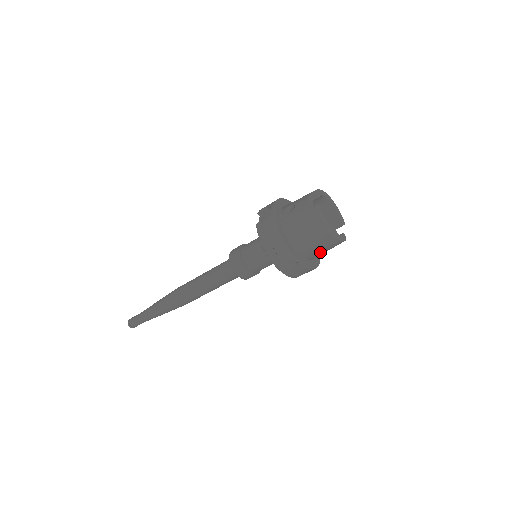
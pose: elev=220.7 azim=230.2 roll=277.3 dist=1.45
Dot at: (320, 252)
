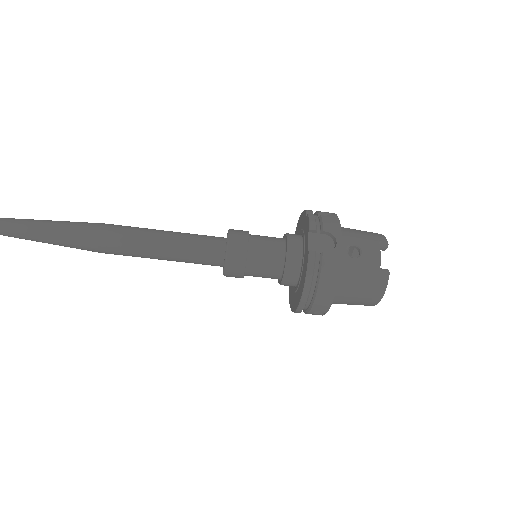
Dot at: occluded
